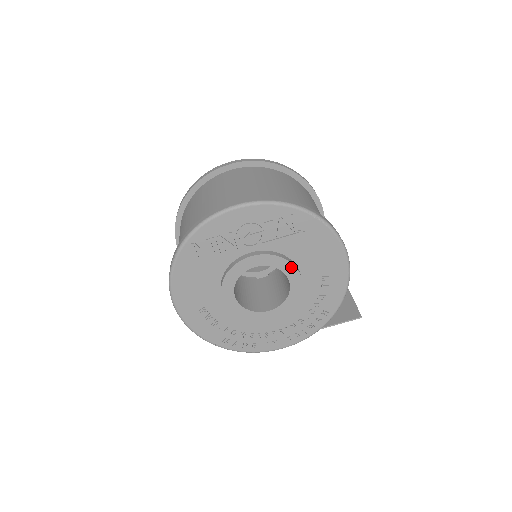
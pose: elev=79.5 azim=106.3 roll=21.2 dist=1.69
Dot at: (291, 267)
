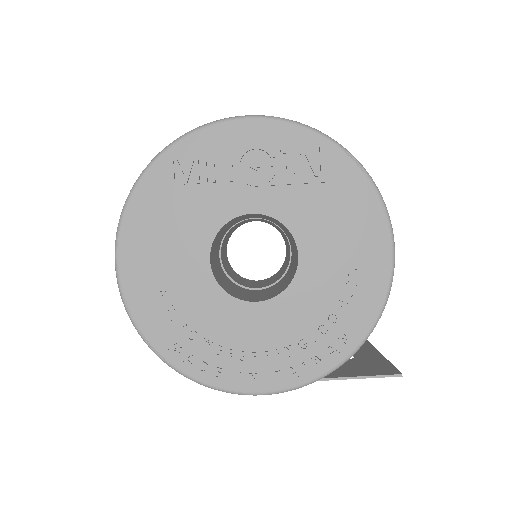
Dot at: (306, 229)
